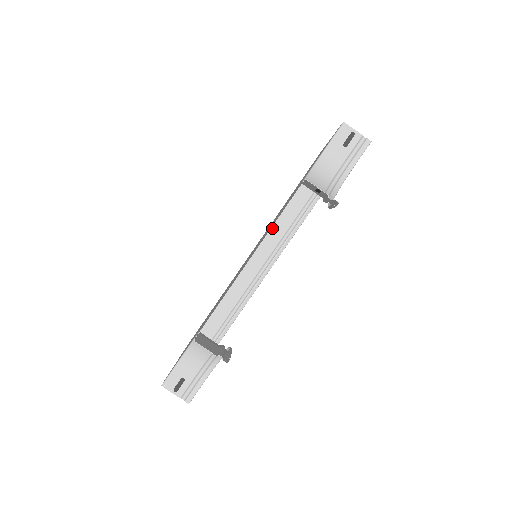
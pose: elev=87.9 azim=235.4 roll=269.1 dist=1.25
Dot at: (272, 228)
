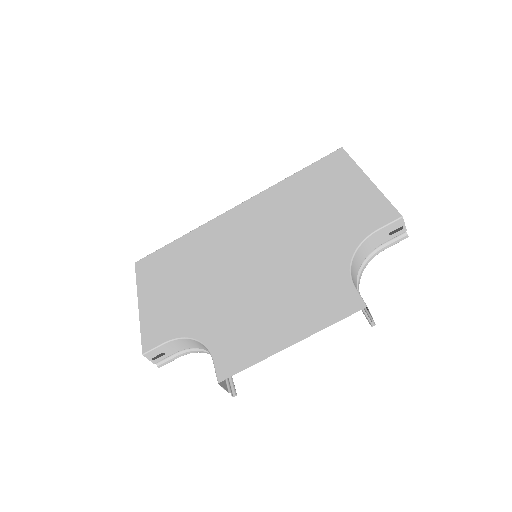
Dot at: (262, 194)
